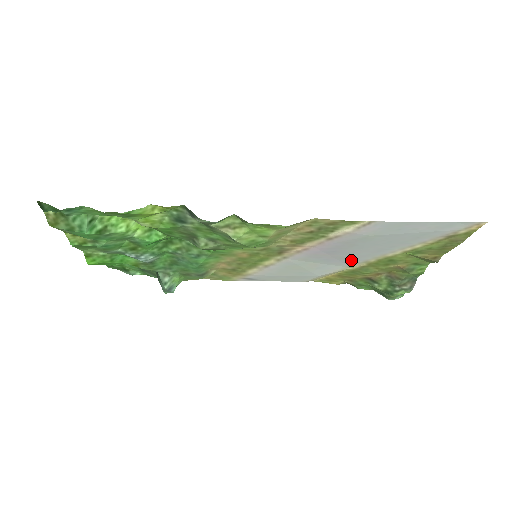
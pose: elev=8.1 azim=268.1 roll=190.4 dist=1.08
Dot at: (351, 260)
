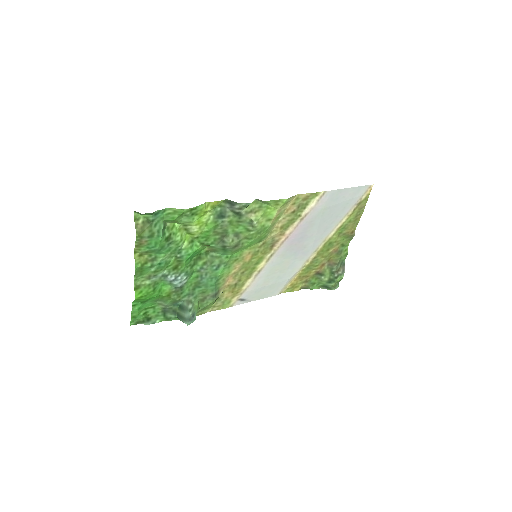
Dot at: (309, 249)
